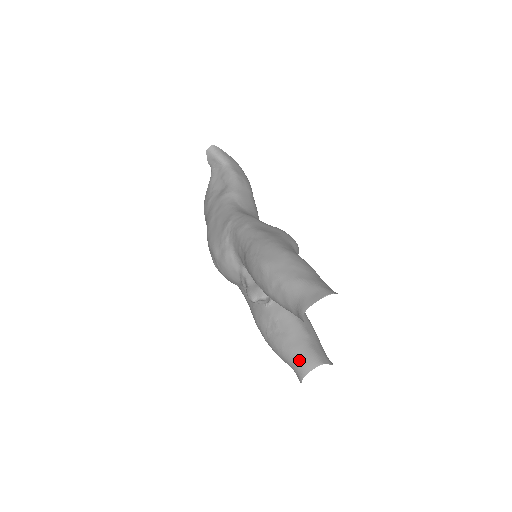
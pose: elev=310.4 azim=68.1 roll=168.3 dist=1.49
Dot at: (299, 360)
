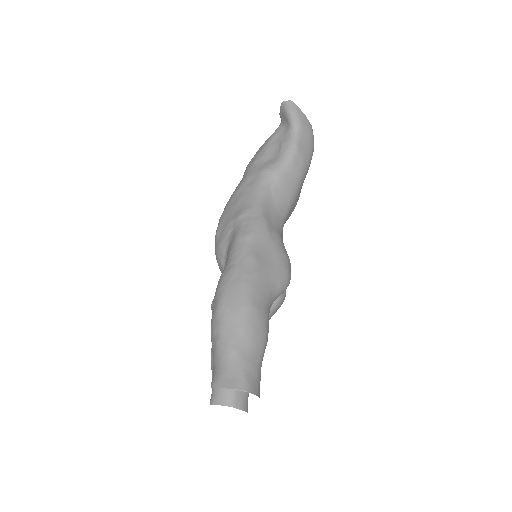
Dot at: (218, 388)
